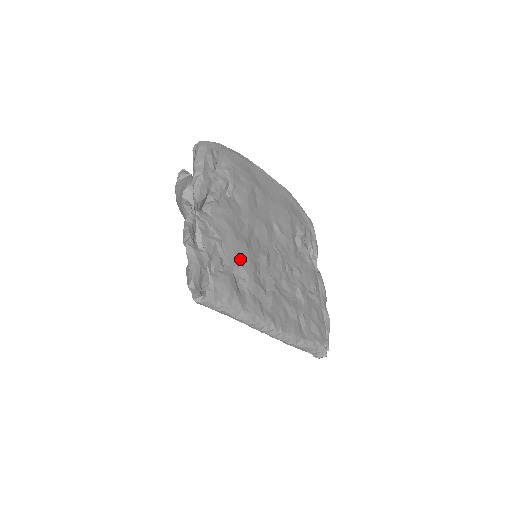
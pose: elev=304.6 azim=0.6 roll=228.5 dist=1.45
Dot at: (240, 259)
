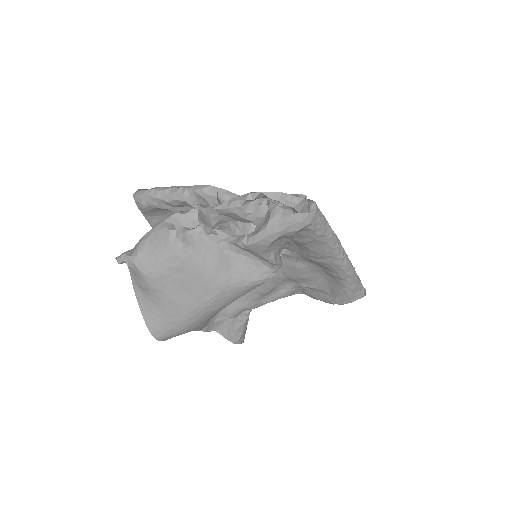
Dot at: occluded
